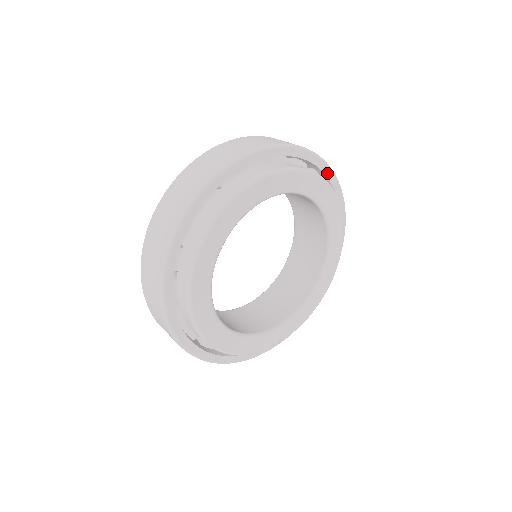
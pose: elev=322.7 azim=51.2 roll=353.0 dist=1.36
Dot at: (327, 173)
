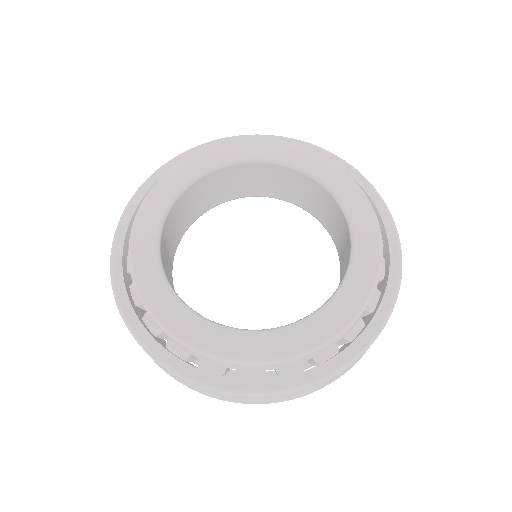
Dot at: (355, 177)
